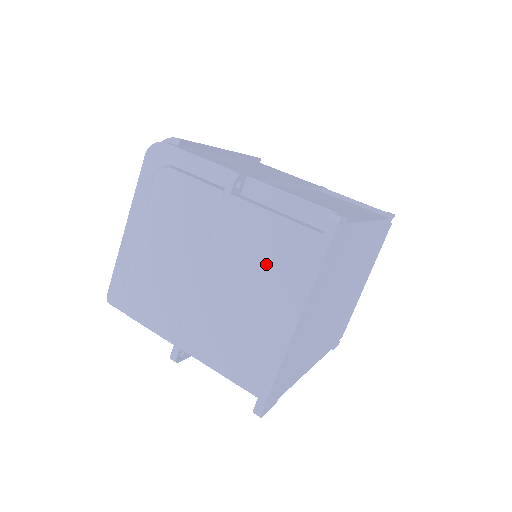
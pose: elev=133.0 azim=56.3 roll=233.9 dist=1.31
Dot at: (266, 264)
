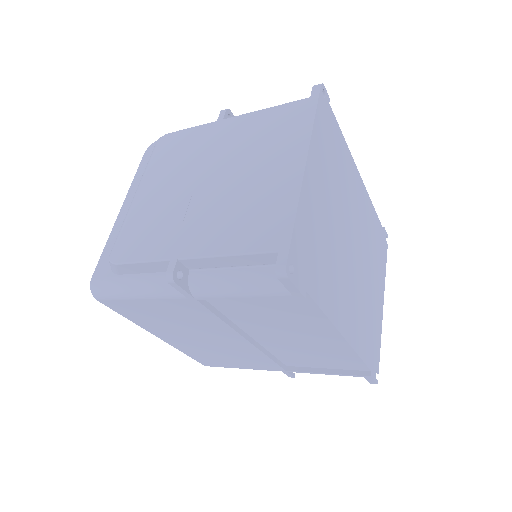
Dot at: (264, 141)
